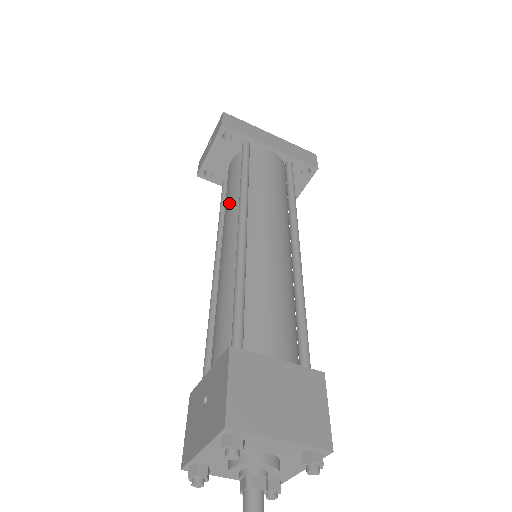
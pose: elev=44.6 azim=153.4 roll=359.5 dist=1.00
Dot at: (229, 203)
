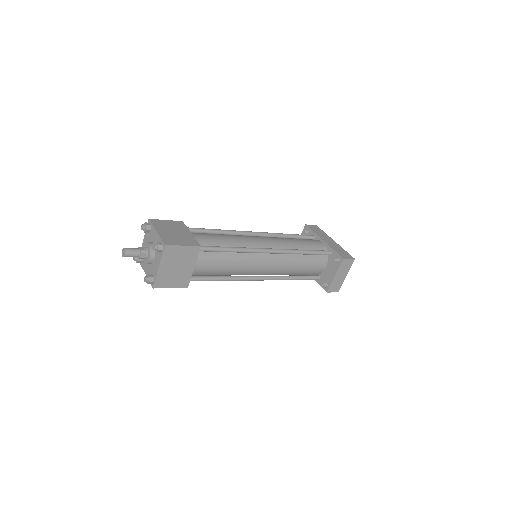
Dot at: occluded
